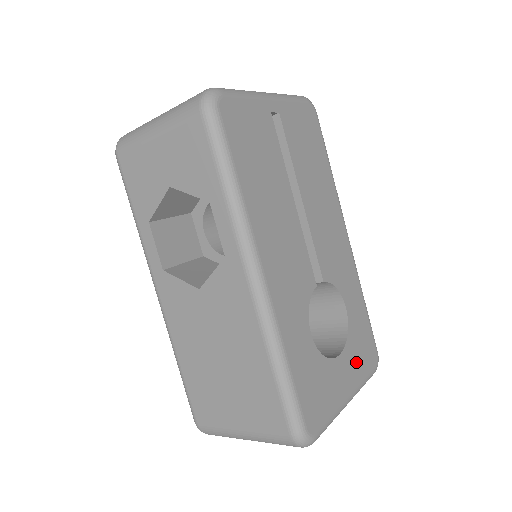
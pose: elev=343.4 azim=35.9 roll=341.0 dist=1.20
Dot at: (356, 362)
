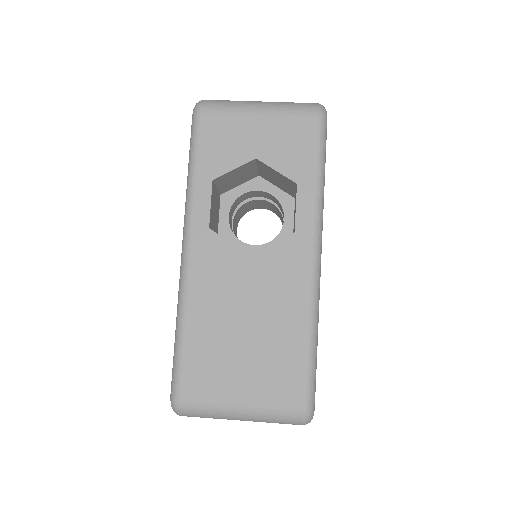
Dot at: occluded
